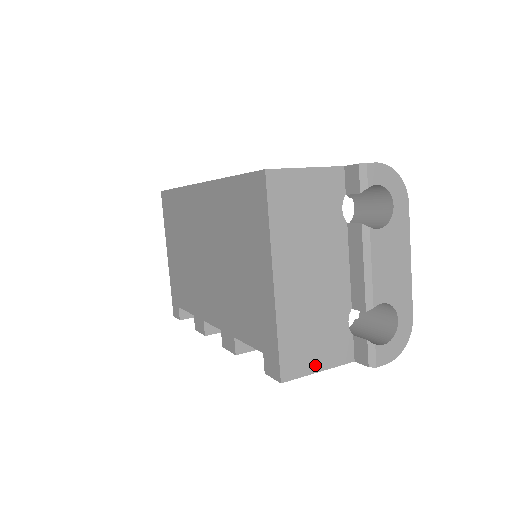
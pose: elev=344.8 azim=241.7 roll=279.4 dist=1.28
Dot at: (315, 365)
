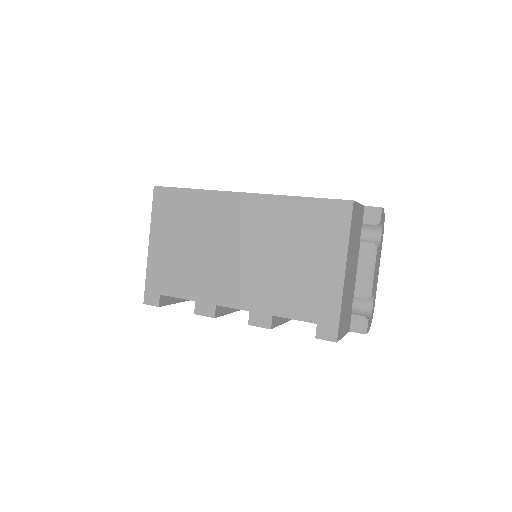
Dot at: (343, 332)
